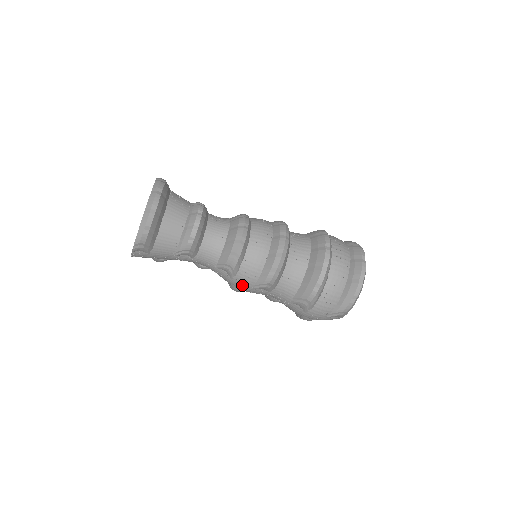
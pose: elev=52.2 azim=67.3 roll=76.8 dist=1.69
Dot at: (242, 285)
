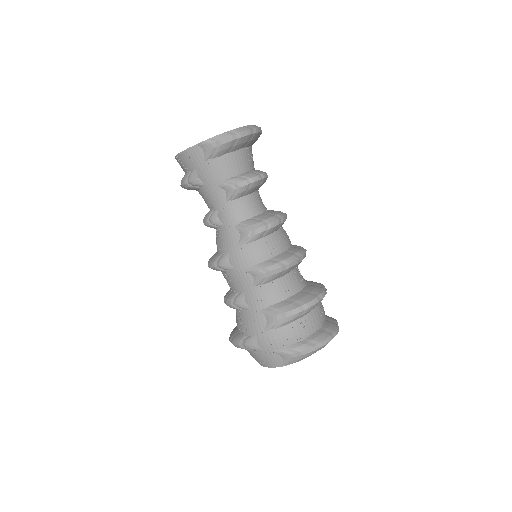
Dot at: (242, 257)
